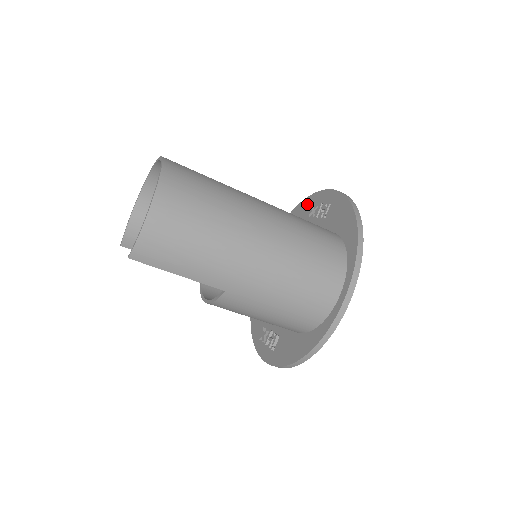
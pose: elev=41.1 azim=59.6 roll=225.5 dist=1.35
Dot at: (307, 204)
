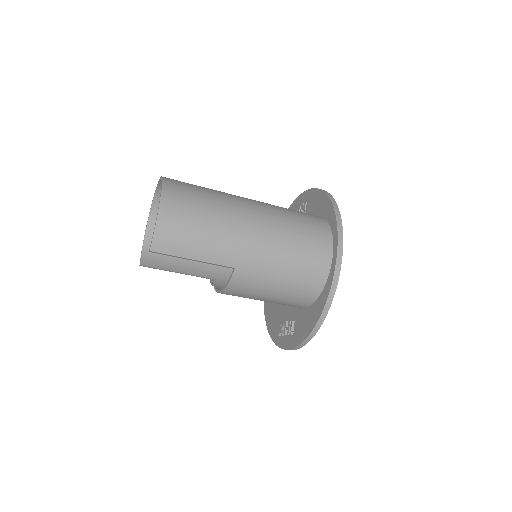
Dot at: occluded
